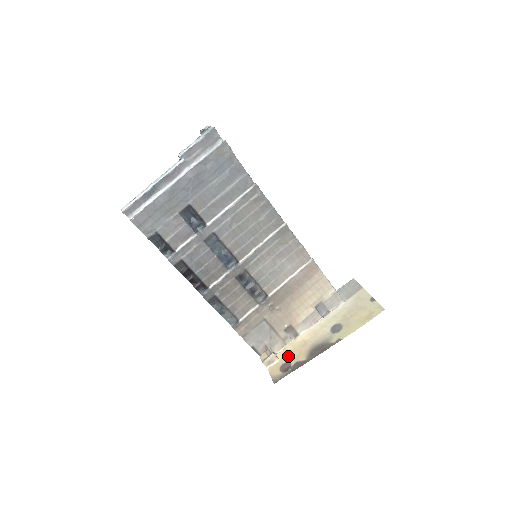
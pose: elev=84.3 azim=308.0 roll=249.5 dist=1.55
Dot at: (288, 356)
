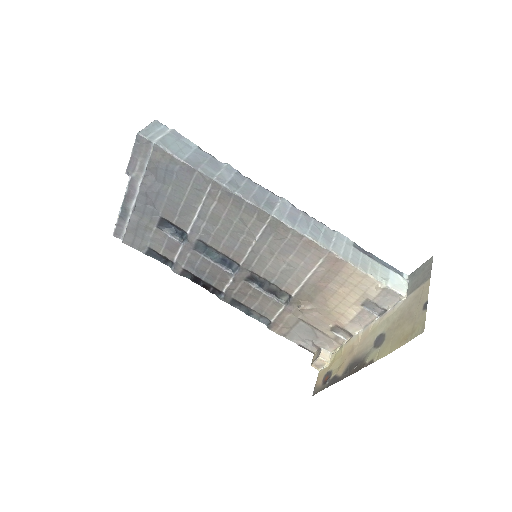
Dot at: (335, 363)
